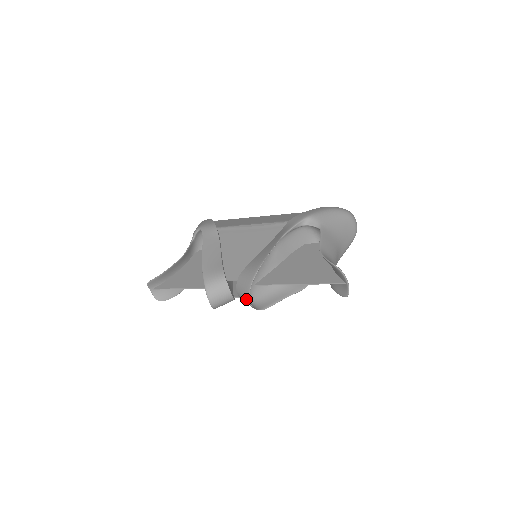
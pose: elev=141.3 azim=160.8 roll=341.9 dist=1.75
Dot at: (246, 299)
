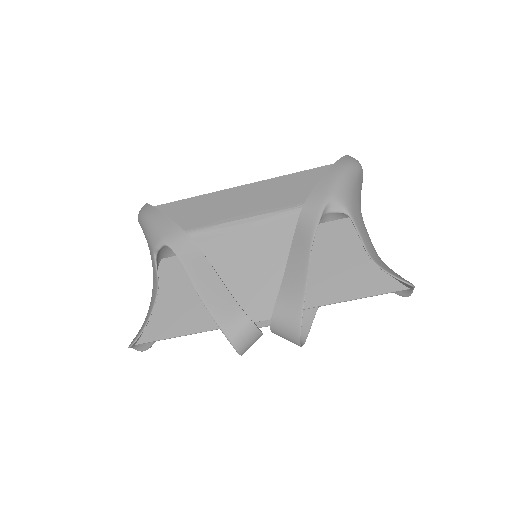
Dot at: (293, 342)
